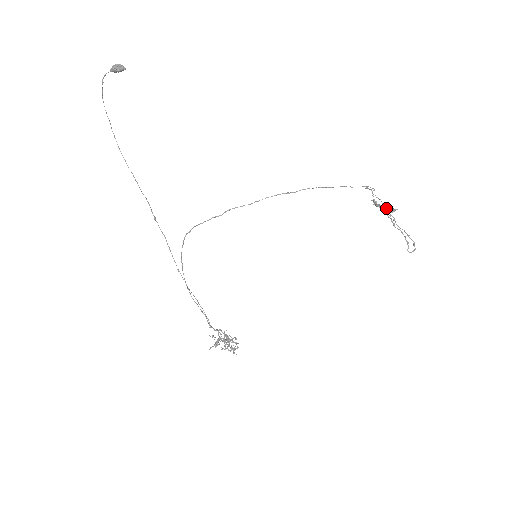
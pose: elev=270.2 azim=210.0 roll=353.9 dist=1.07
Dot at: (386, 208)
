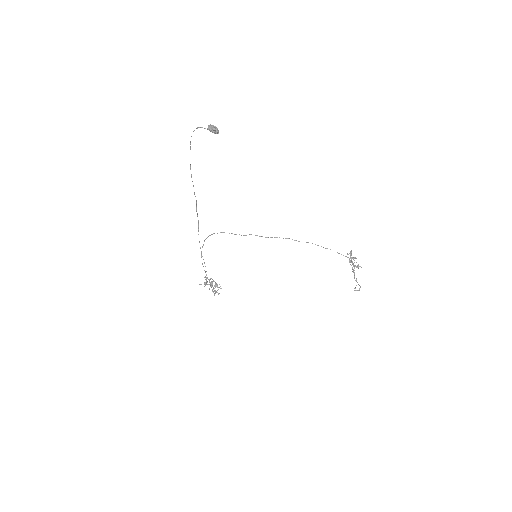
Dot at: occluded
